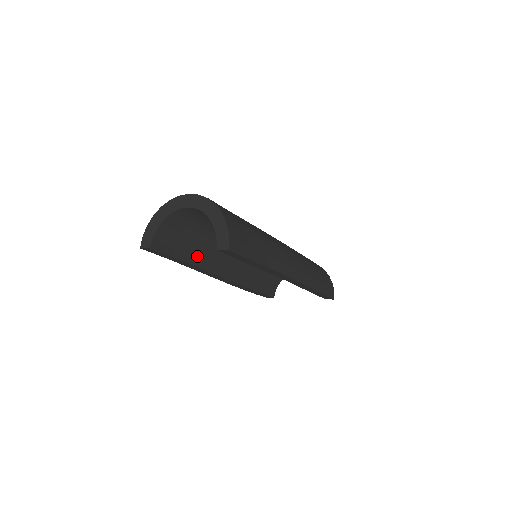
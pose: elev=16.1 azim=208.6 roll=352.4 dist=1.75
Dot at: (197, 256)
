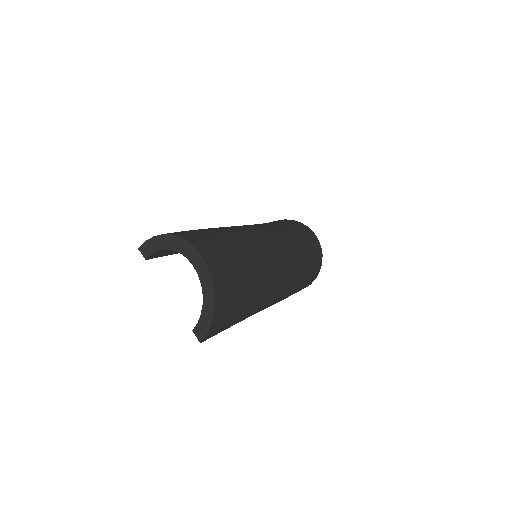
Dot at: occluded
